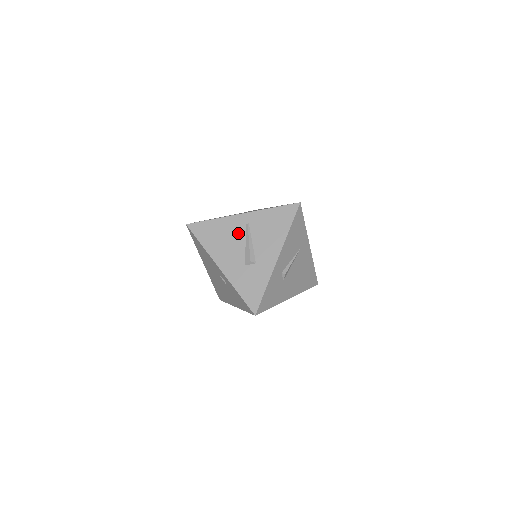
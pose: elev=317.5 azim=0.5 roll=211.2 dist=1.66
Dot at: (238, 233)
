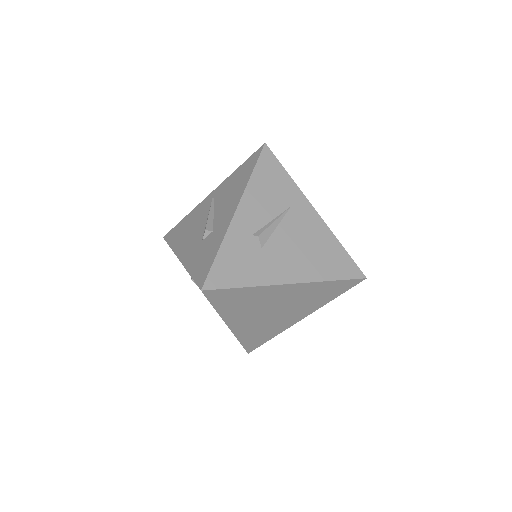
Dot at: (203, 213)
